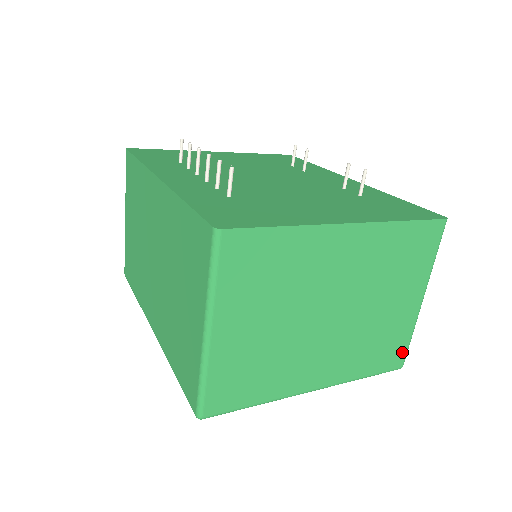
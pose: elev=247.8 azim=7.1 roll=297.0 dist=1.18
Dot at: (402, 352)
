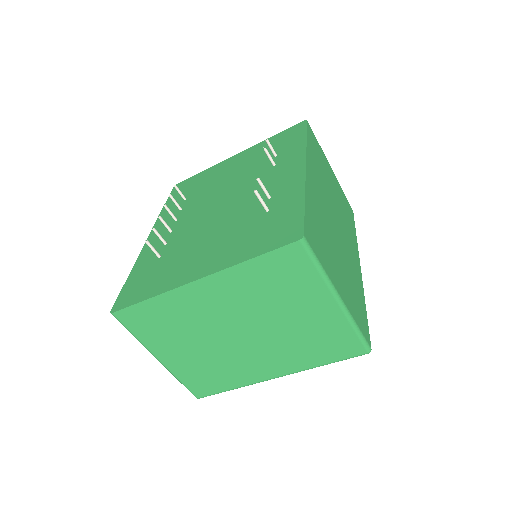
Dot at: (354, 343)
